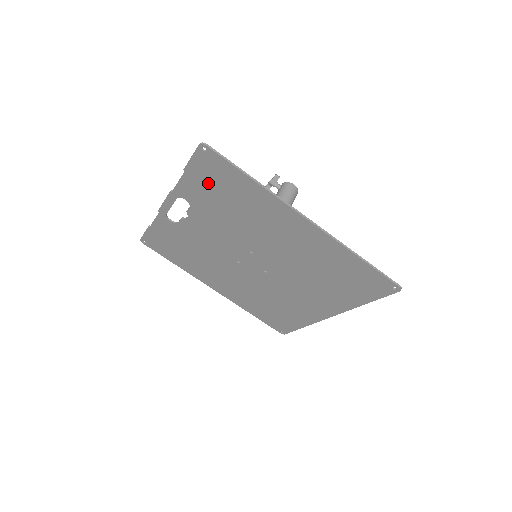
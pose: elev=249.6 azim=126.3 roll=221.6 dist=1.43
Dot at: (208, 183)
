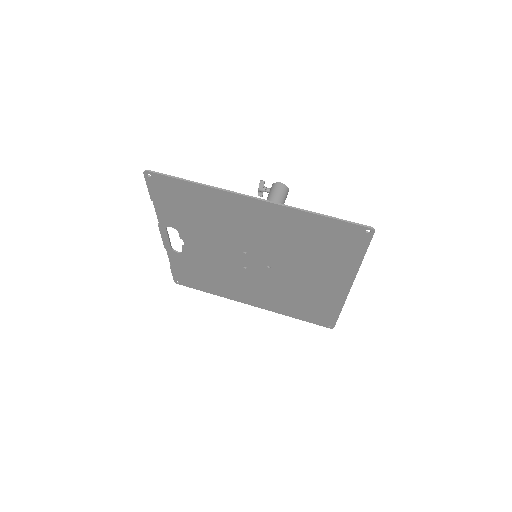
Dot at: (172, 203)
